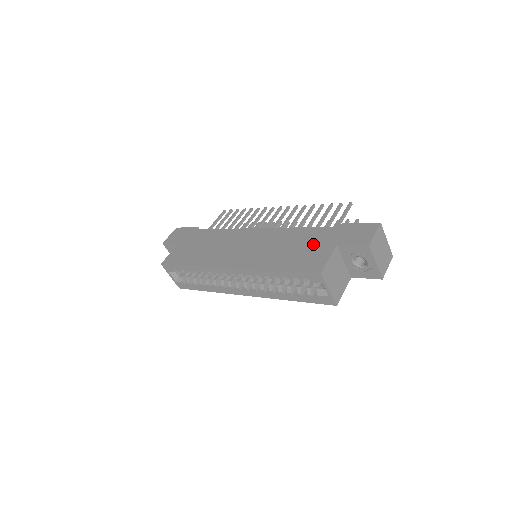
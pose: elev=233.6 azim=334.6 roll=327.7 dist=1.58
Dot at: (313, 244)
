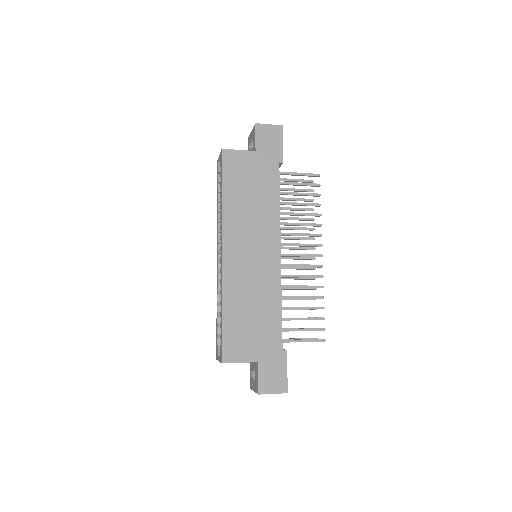
Dot at: (258, 336)
